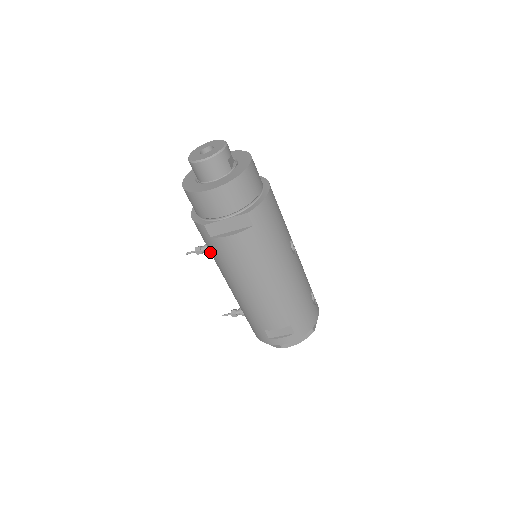
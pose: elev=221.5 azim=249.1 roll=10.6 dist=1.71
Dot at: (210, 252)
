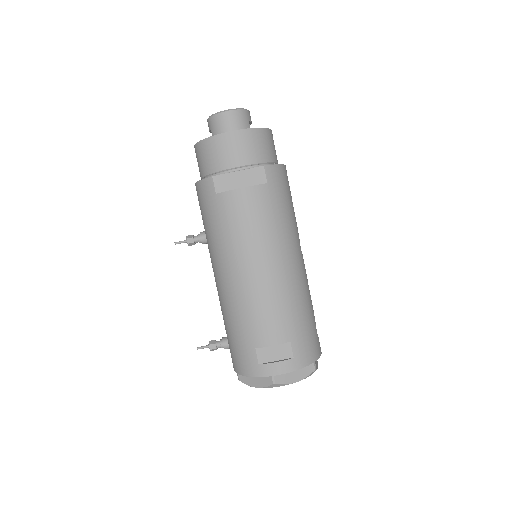
Dot at: (207, 229)
